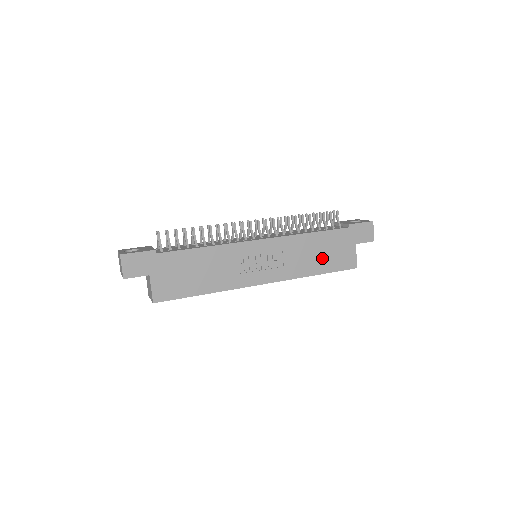
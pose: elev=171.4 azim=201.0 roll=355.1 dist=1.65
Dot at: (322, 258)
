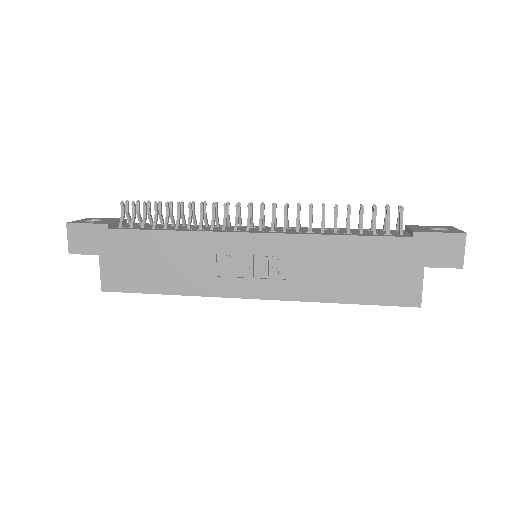
Dot at: (355, 279)
